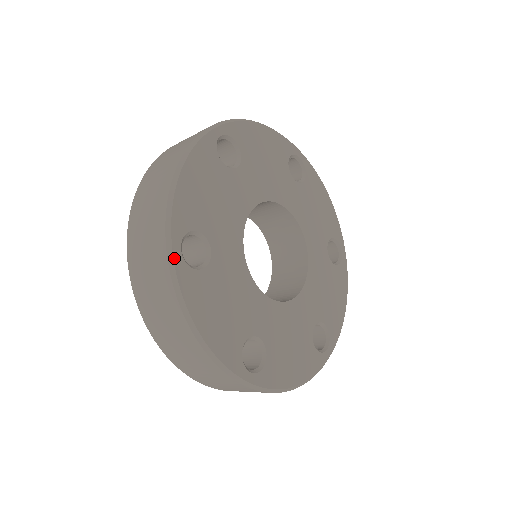
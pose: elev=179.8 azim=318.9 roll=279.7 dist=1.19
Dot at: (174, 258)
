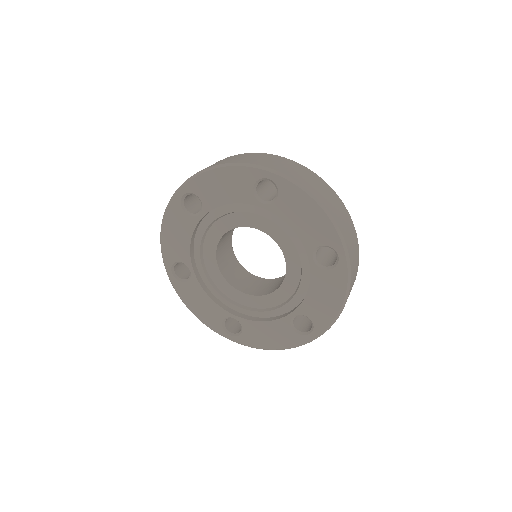
Dot at: occluded
